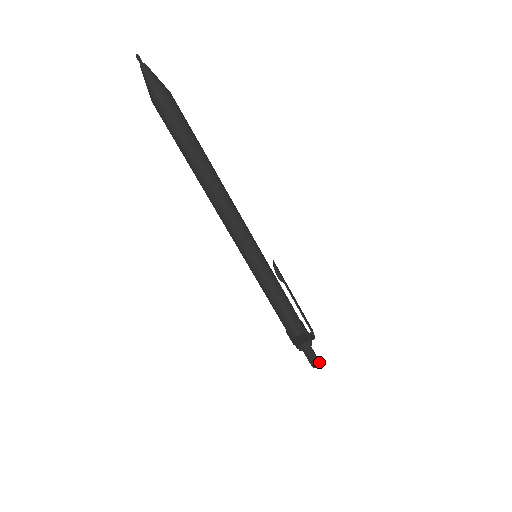
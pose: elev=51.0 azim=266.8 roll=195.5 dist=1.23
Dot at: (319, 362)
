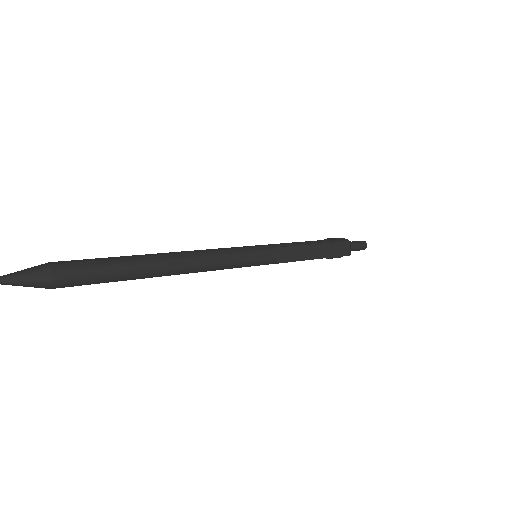
Dot at: (365, 248)
